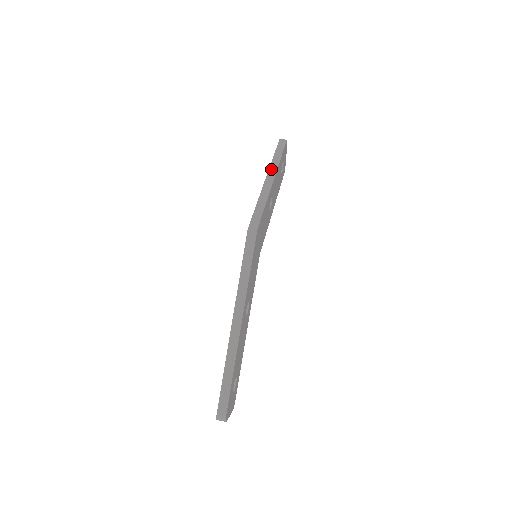
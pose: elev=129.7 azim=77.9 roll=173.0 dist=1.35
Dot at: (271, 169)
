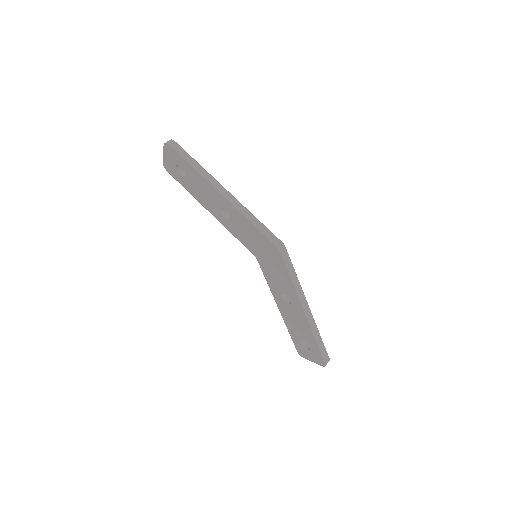
Dot at: (211, 182)
